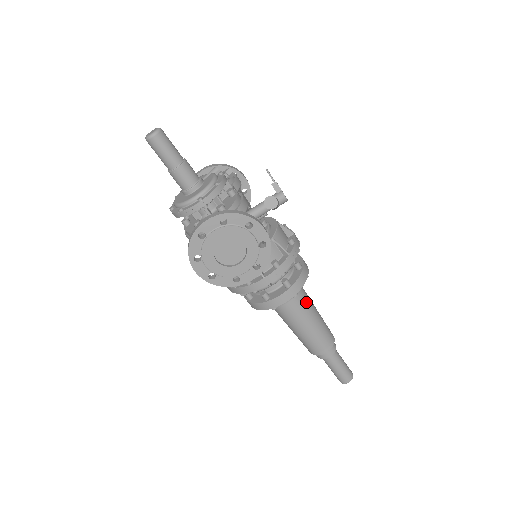
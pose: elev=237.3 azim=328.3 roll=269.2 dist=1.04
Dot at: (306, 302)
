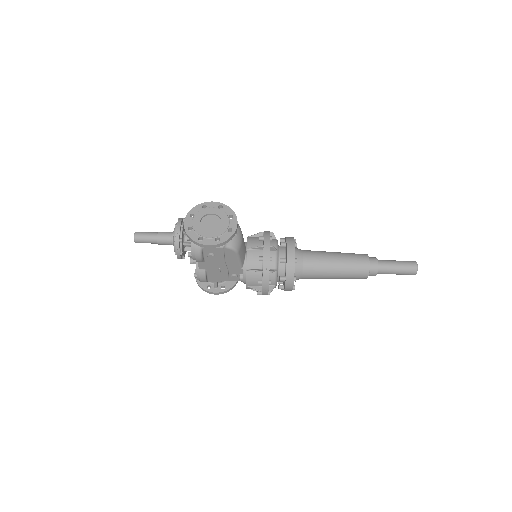
Dot at: (315, 251)
